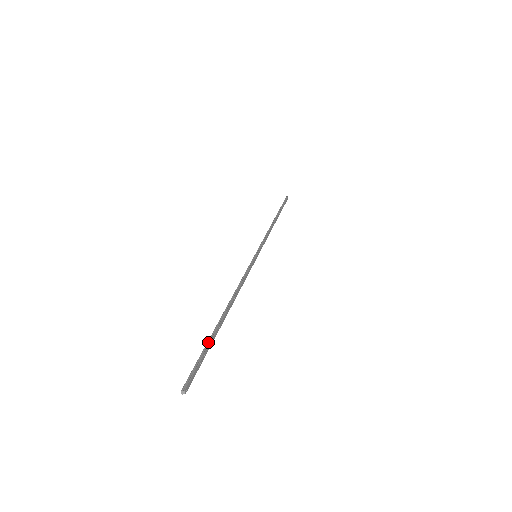
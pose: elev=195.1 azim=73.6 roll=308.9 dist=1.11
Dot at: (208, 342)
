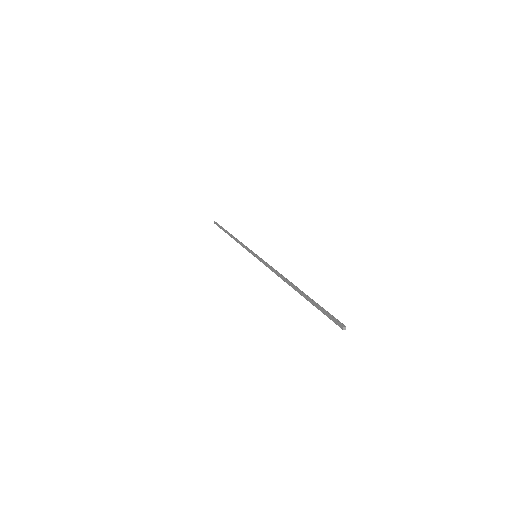
Dot at: (314, 302)
